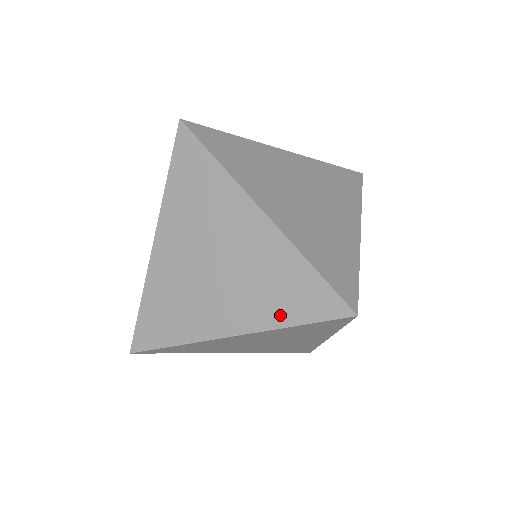
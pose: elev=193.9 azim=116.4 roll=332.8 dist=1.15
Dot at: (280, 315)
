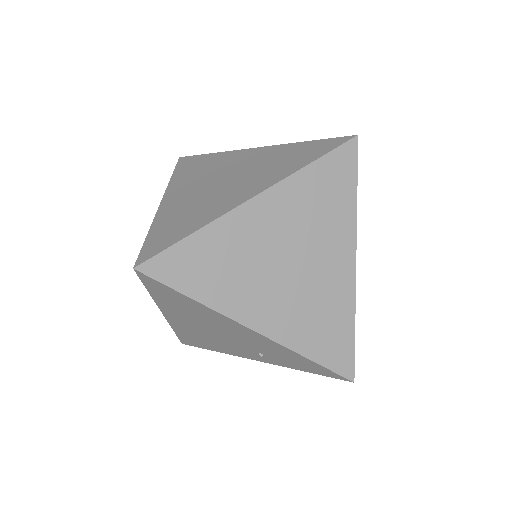
Dot at: (295, 165)
